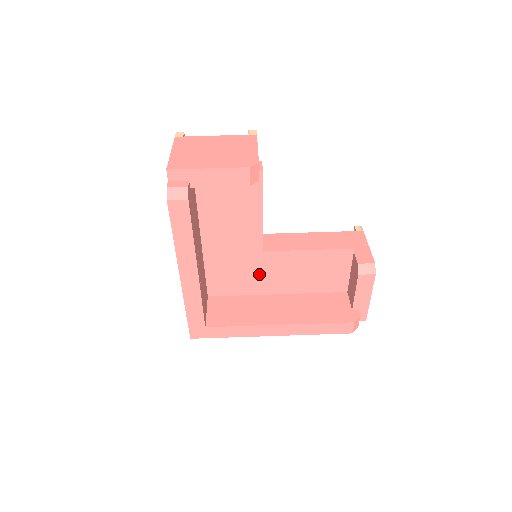
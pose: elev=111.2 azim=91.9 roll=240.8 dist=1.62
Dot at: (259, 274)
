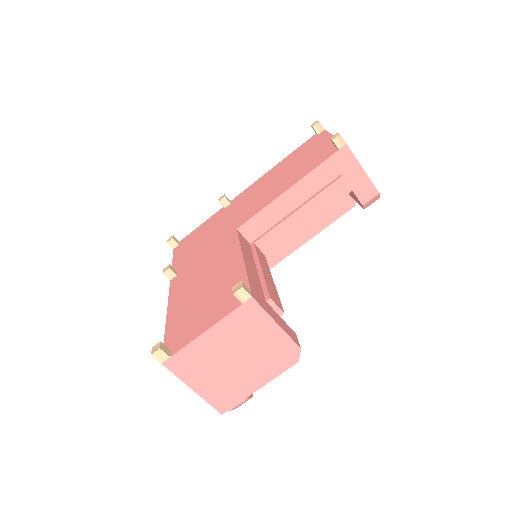
Dot at: occluded
